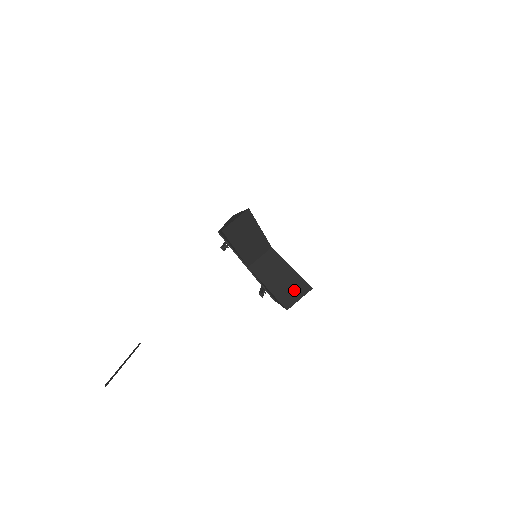
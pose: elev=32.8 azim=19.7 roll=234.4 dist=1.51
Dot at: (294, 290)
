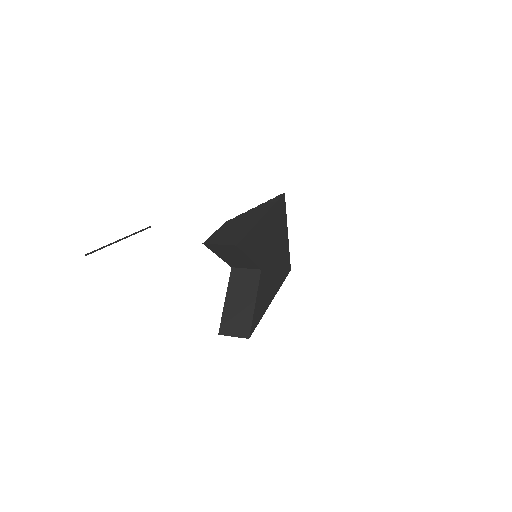
Dot at: (237, 325)
